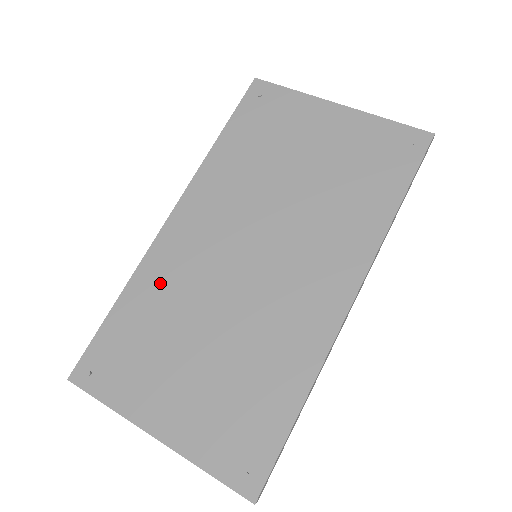
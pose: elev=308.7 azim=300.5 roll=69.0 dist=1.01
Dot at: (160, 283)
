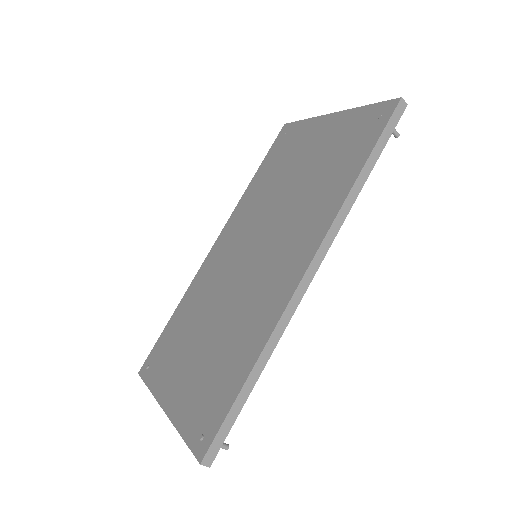
Dot at: (197, 293)
